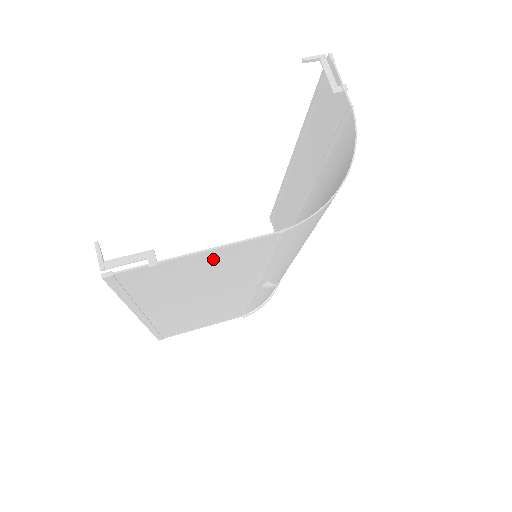
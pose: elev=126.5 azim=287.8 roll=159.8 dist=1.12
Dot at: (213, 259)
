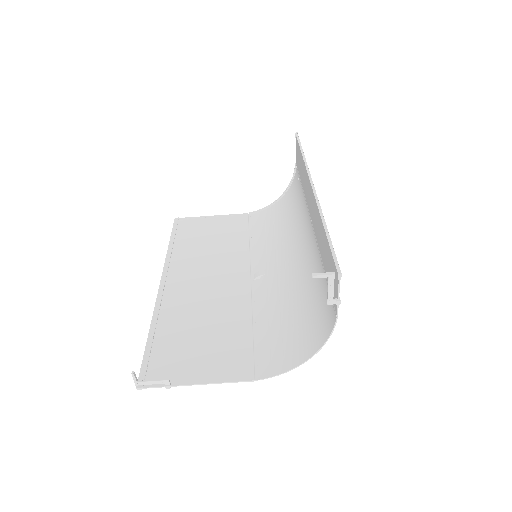
Dot at: (208, 367)
